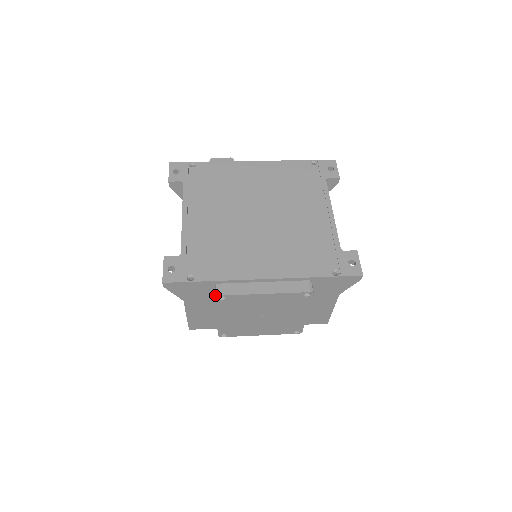
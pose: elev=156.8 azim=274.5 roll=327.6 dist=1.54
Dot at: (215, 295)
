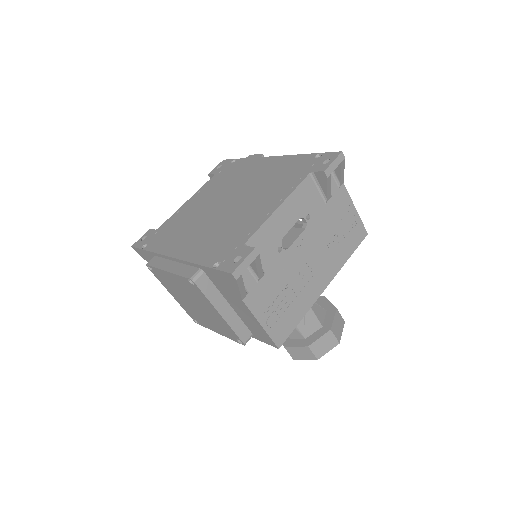
Dot at: occluded
